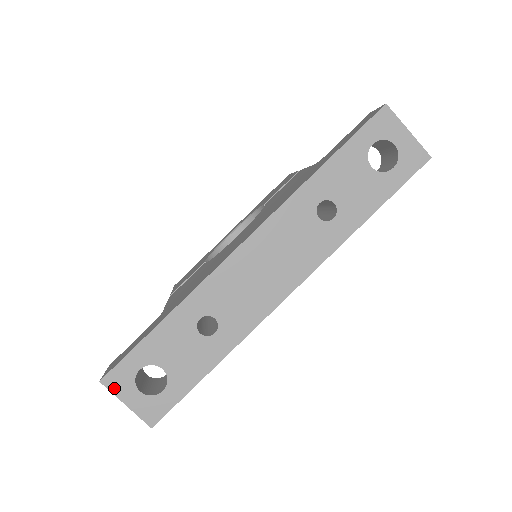
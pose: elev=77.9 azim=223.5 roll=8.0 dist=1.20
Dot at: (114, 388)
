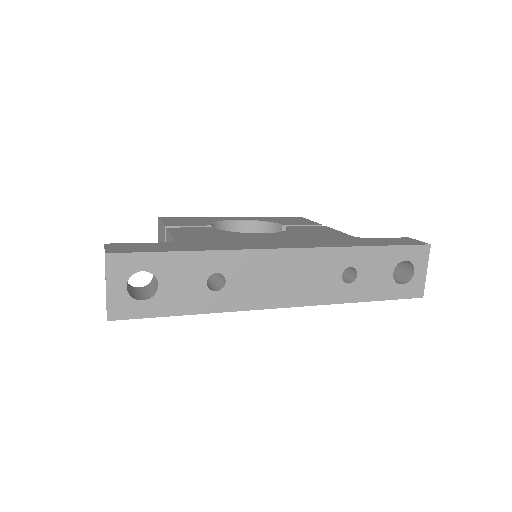
Dot at: (111, 268)
